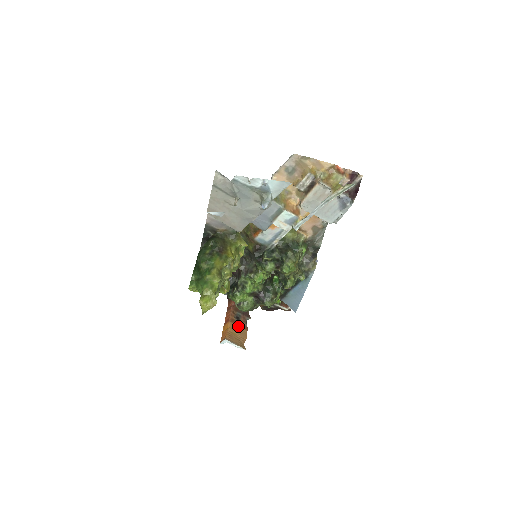
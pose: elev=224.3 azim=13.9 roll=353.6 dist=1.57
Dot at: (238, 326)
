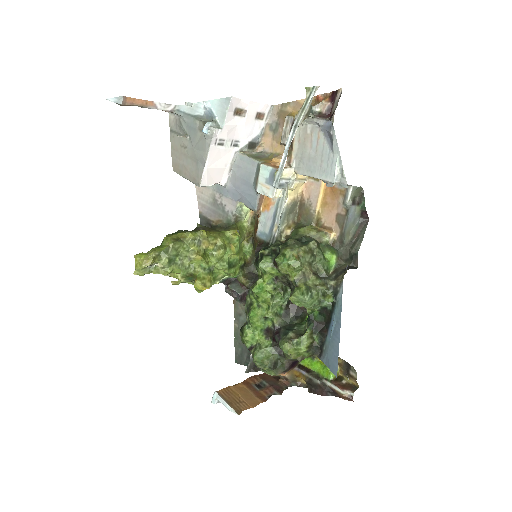
Dot at: (251, 391)
